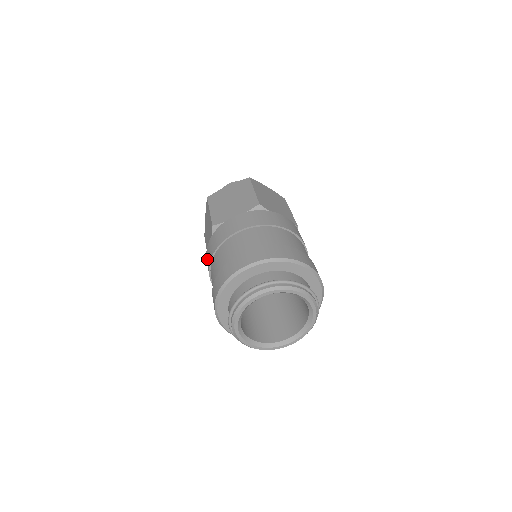
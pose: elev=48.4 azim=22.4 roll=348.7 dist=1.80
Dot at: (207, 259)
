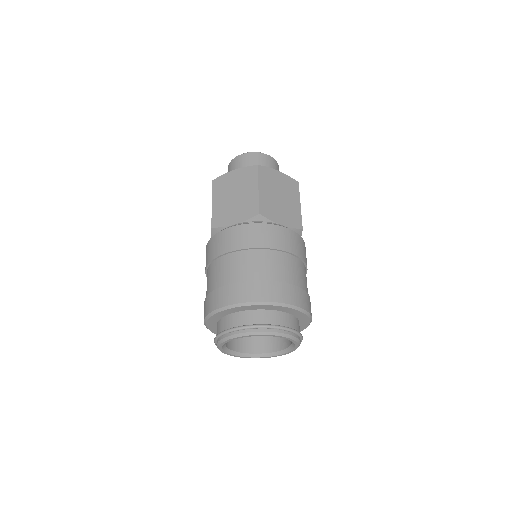
Dot at: (232, 237)
